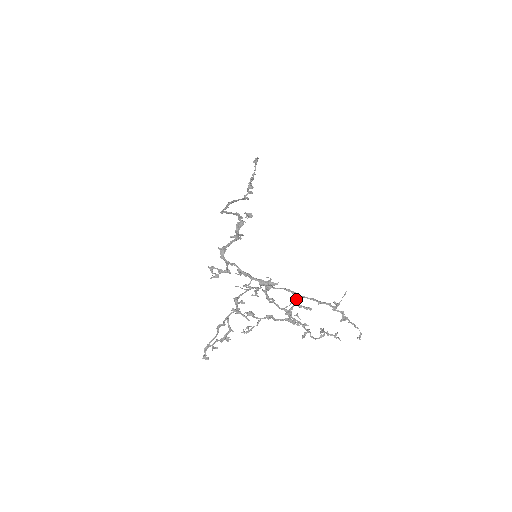
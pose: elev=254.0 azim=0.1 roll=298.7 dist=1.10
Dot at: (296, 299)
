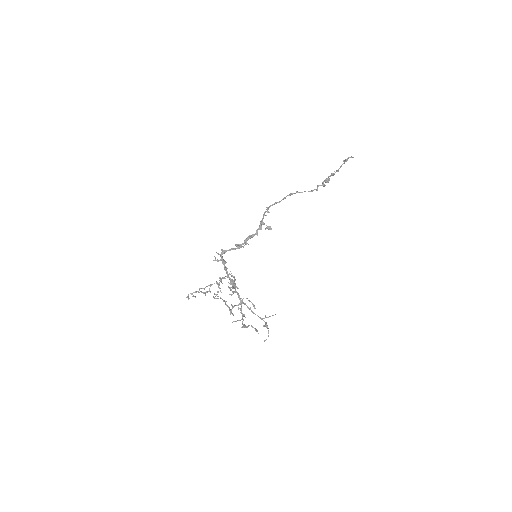
Dot at: (239, 303)
